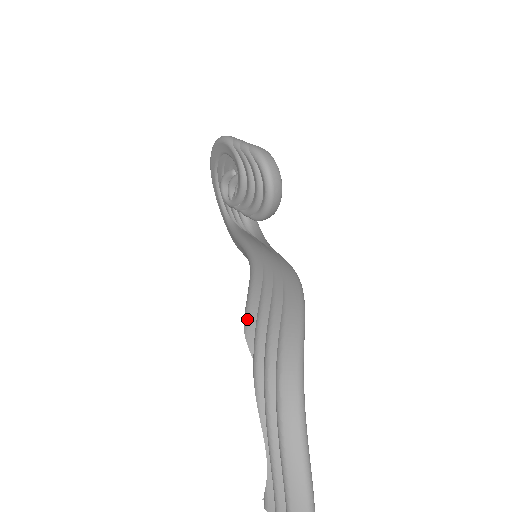
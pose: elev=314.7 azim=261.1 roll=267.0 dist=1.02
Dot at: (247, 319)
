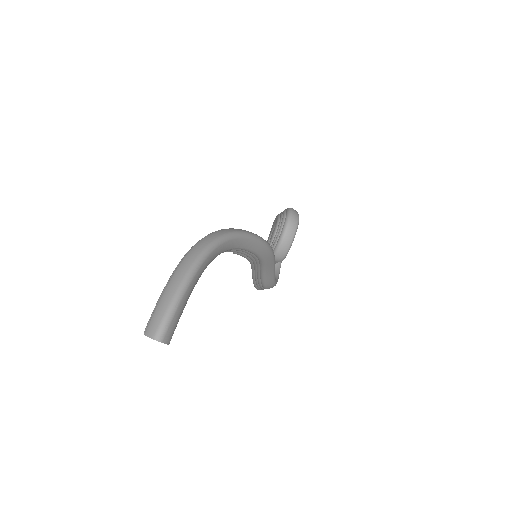
Dot at: occluded
